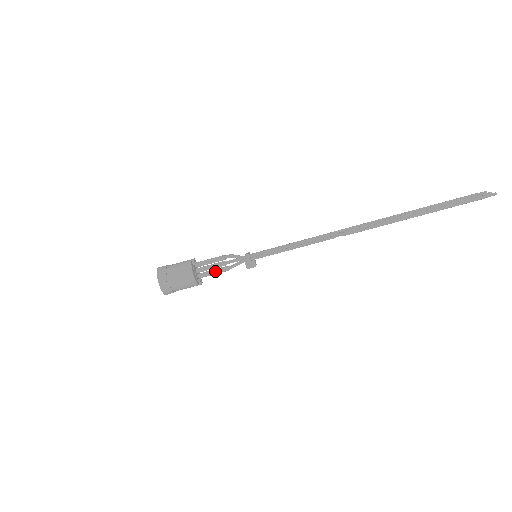
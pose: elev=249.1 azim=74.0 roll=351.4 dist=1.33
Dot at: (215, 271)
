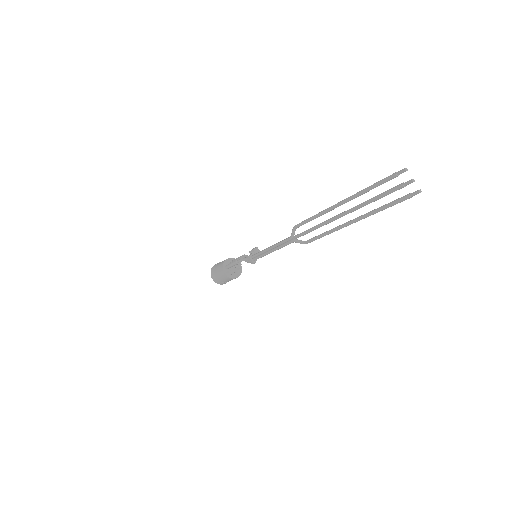
Dot at: occluded
